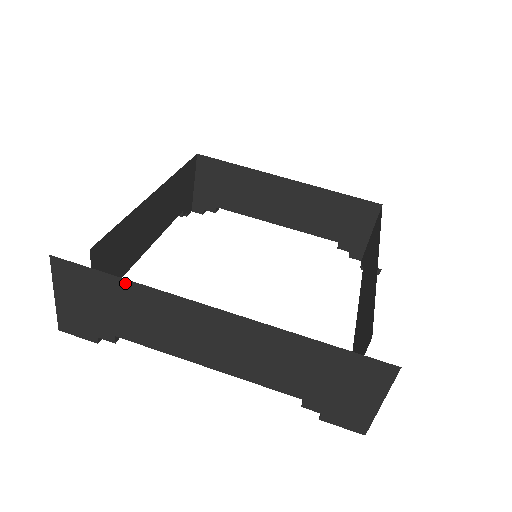
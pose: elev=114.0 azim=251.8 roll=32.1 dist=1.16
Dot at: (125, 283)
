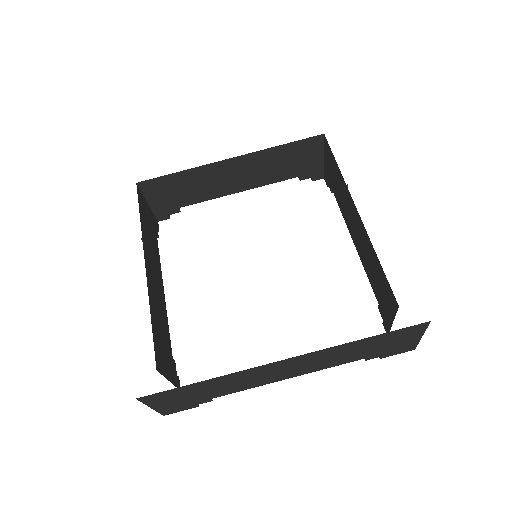
Dot at: (206, 382)
